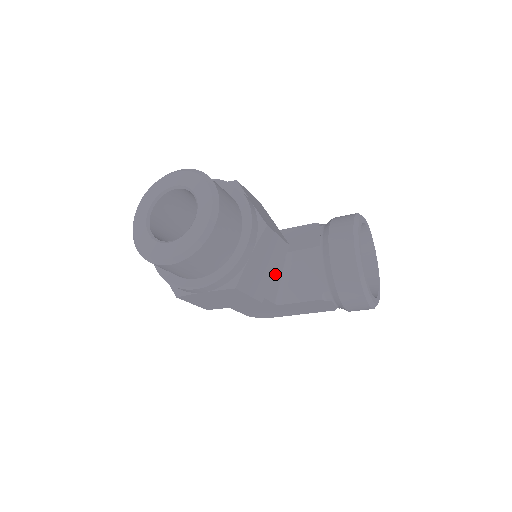
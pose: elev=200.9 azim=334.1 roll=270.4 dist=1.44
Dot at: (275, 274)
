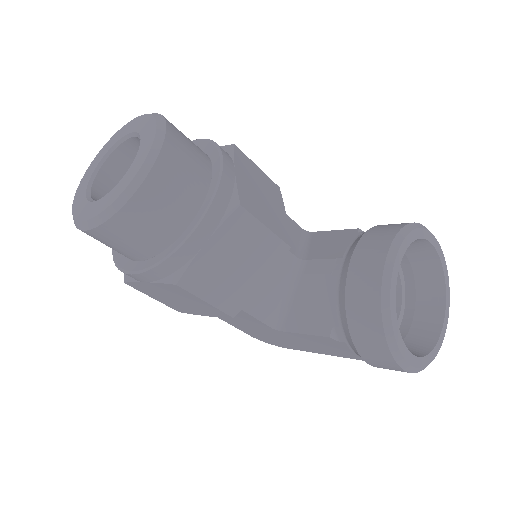
Dot at: (260, 283)
